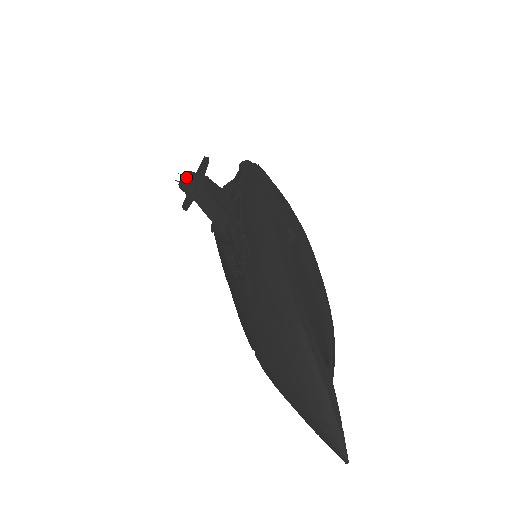
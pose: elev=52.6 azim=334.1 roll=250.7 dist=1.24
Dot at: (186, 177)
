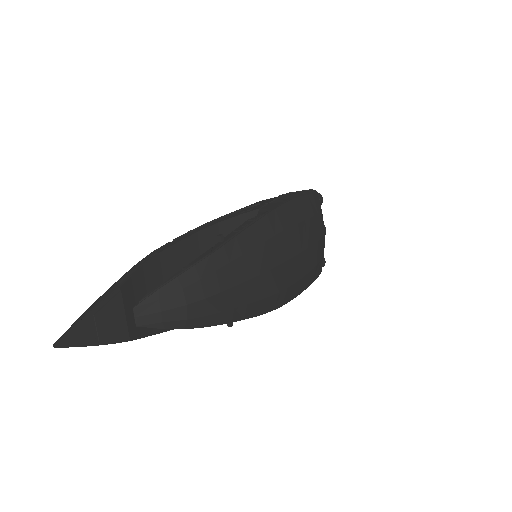
Dot at: occluded
